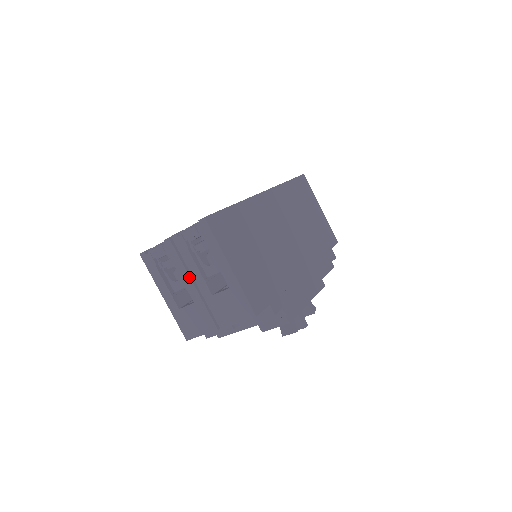
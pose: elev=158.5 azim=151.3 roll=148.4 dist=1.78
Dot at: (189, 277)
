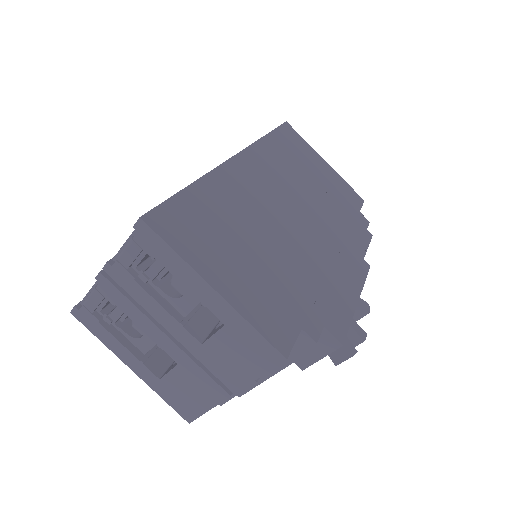
Dot at: (155, 326)
